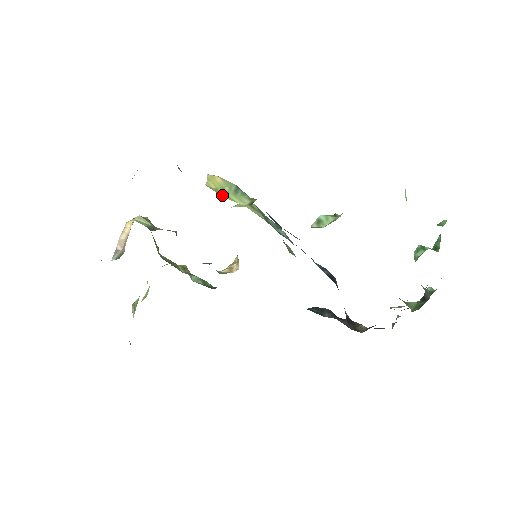
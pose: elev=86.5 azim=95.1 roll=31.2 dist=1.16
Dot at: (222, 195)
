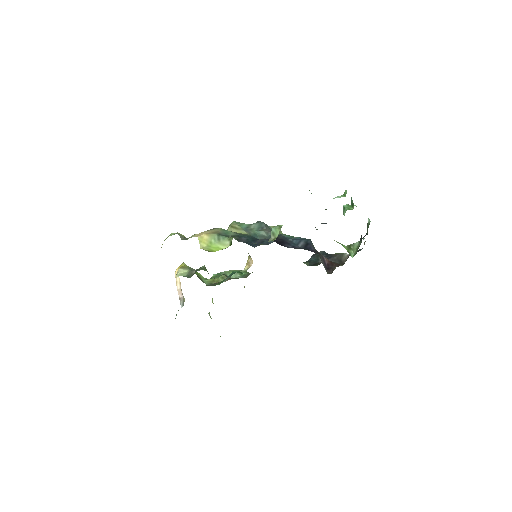
Dot at: (212, 250)
